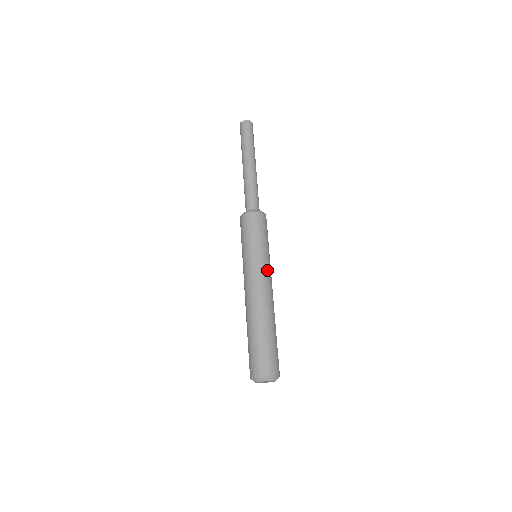
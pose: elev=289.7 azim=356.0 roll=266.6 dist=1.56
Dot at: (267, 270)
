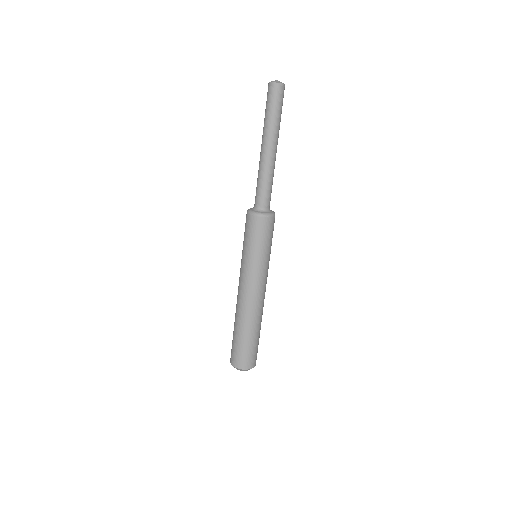
Dot at: (267, 276)
